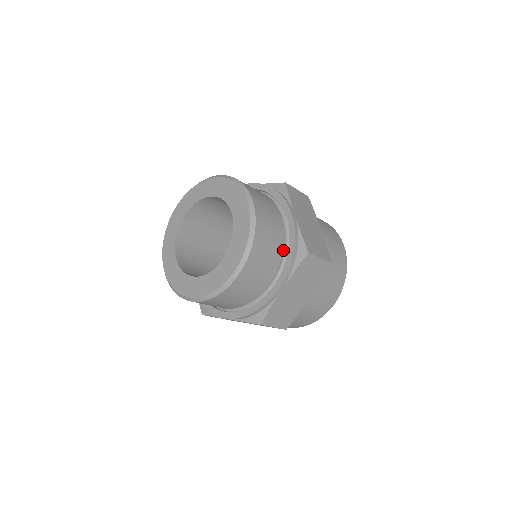
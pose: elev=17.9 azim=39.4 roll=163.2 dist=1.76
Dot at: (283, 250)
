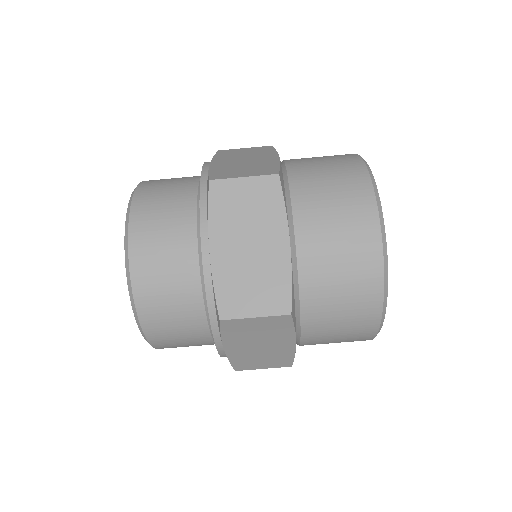
Dot at: occluded
